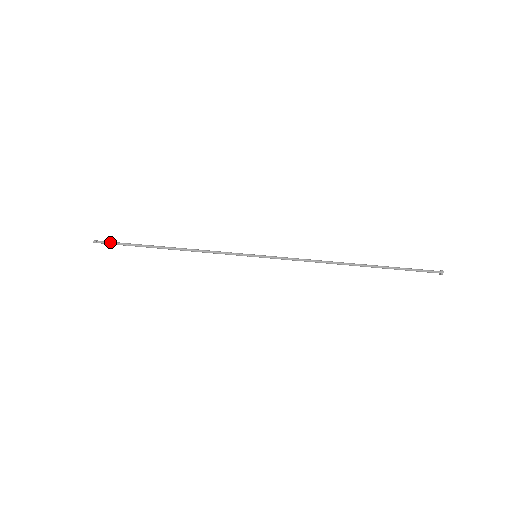
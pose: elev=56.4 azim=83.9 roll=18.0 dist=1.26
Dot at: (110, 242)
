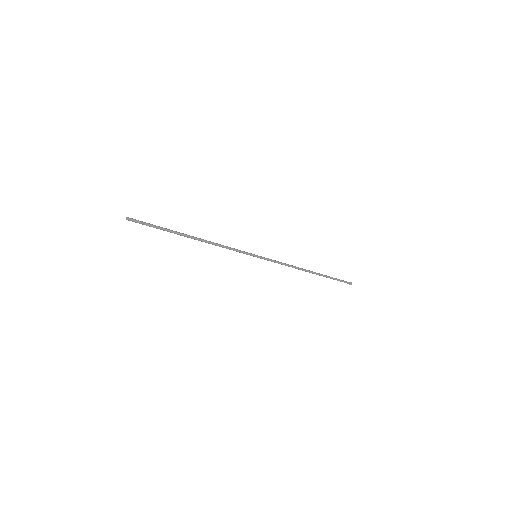
Dot at: (143, 224)
